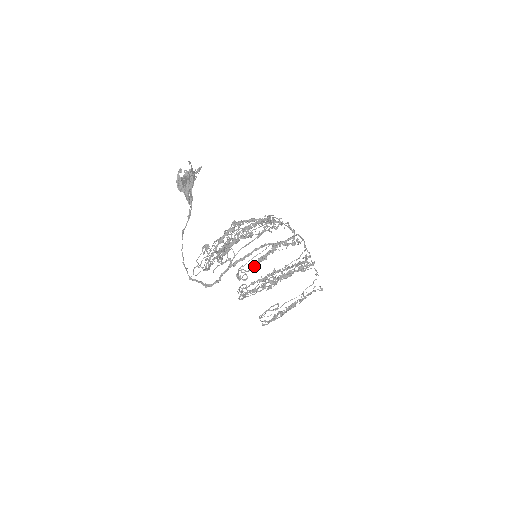
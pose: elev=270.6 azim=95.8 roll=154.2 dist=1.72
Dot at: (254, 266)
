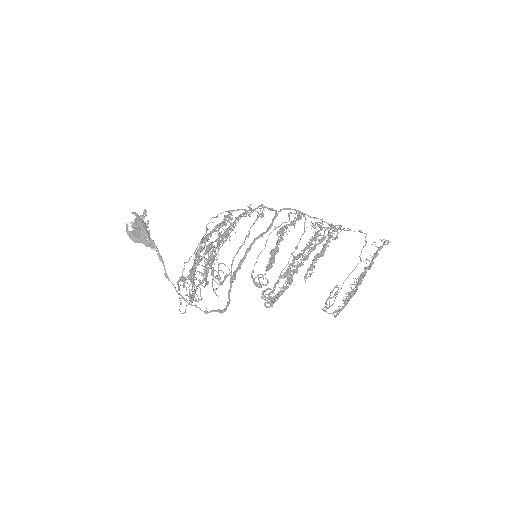
Dot at: (269, 265)
